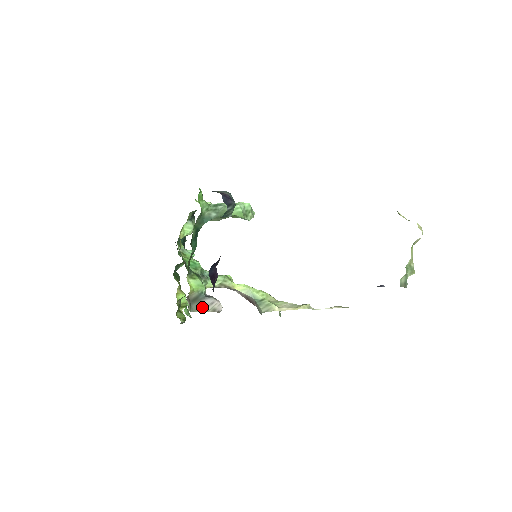
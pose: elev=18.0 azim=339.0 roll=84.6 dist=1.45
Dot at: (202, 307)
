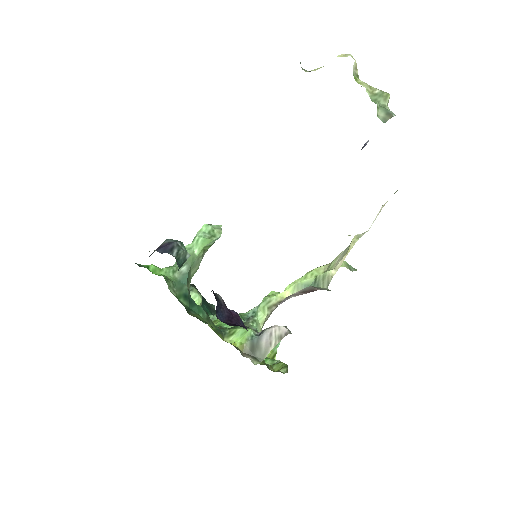
Dot at: (266, 348)
